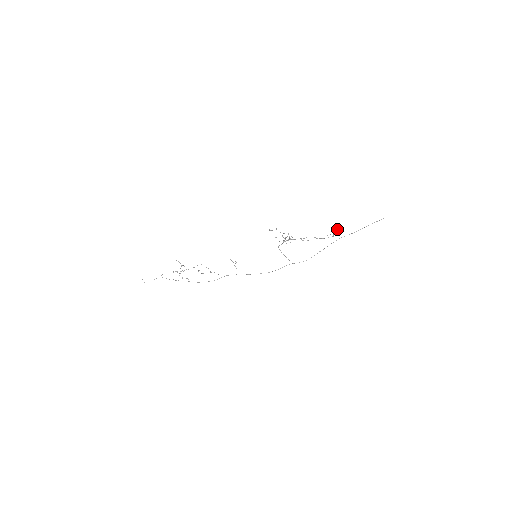
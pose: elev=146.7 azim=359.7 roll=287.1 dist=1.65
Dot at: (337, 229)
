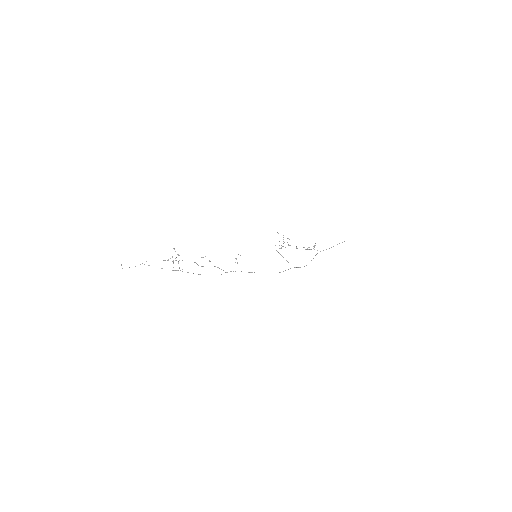
Dot at: (315, 243)
